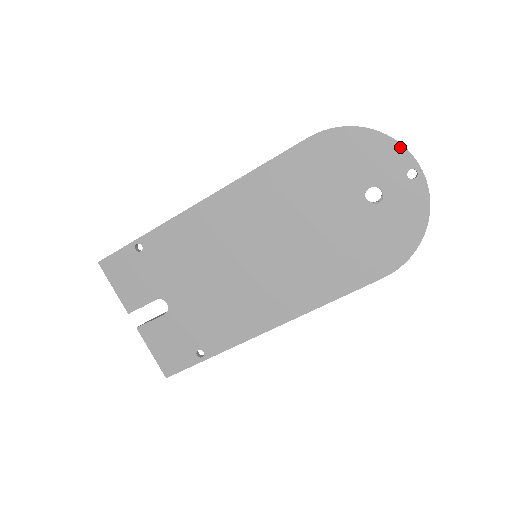
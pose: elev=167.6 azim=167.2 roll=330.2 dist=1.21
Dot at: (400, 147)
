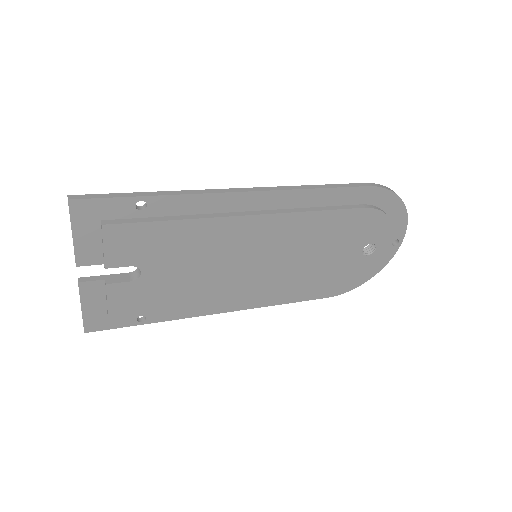
Dot at: (406, 223)
